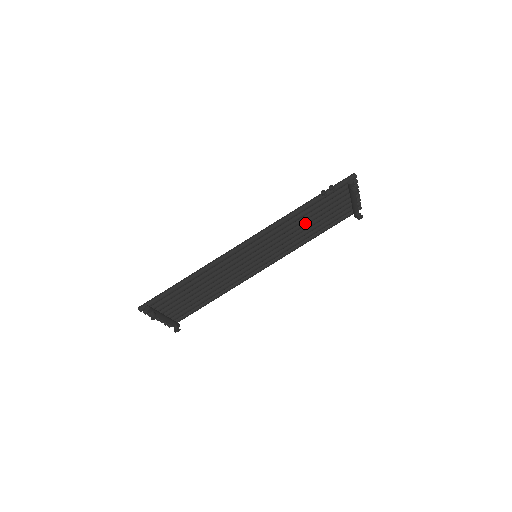
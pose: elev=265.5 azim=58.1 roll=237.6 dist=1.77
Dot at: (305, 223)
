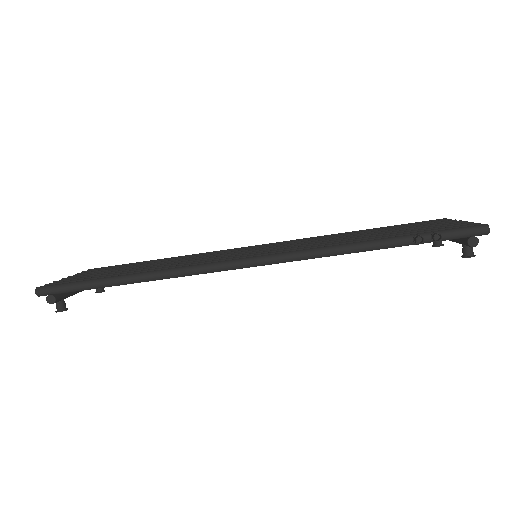
Dot at: occluded
